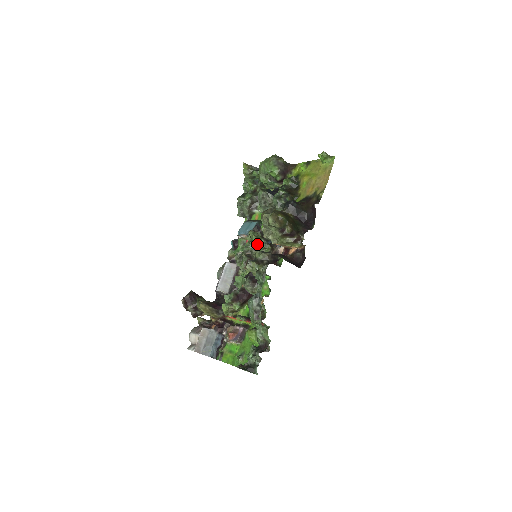
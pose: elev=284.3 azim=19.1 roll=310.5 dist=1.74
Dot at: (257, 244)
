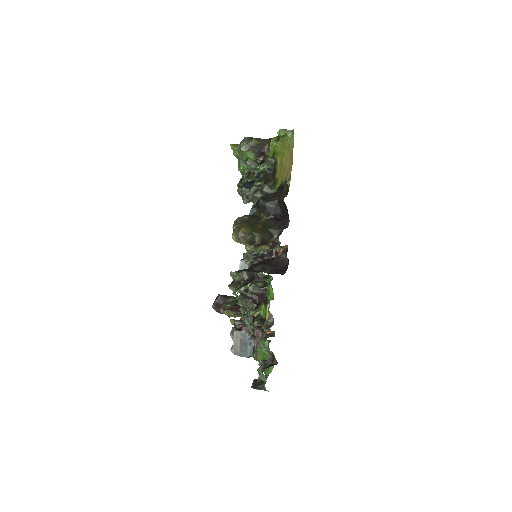
Dot at: occluded
